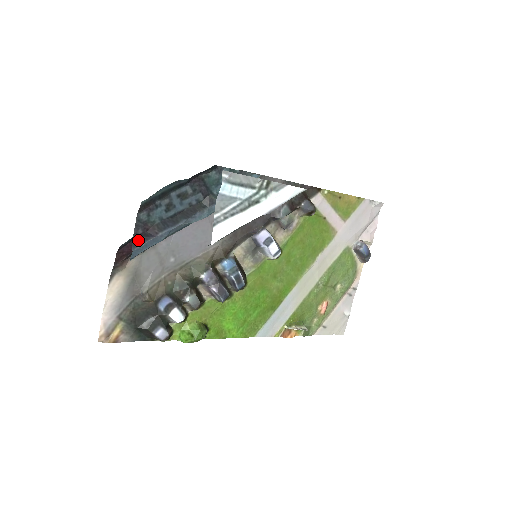
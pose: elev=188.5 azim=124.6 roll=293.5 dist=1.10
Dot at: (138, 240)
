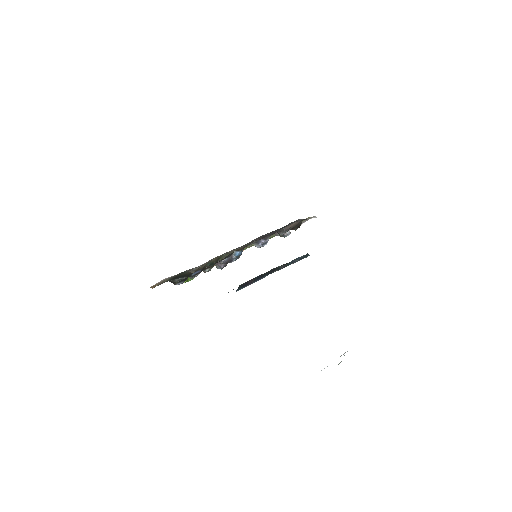
Dot at: (242, 286)
